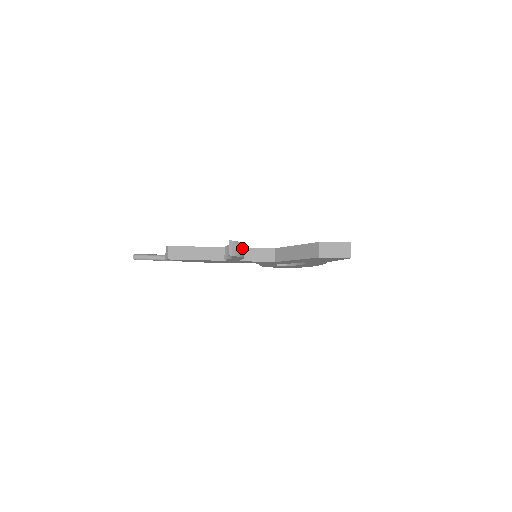
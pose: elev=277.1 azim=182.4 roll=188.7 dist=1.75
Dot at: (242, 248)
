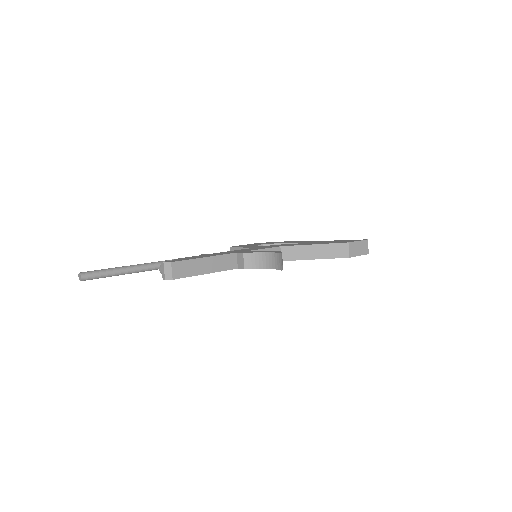
Dot at: occluded
